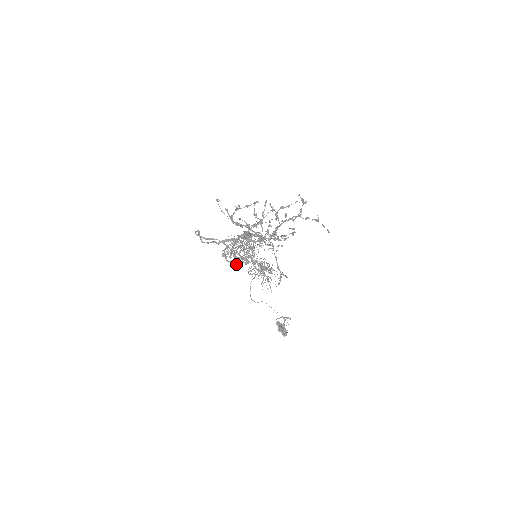
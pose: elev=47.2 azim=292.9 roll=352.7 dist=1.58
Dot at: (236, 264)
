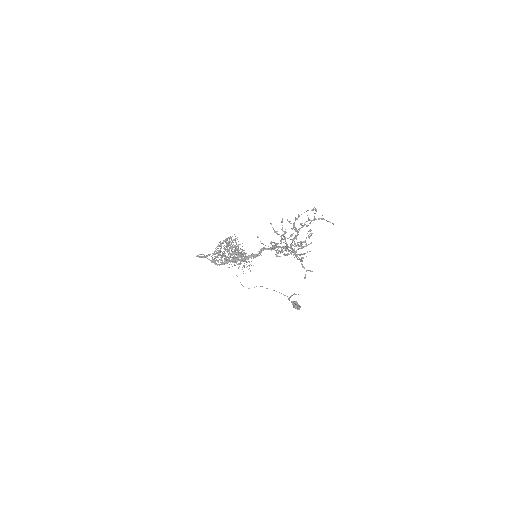
Dot at: (224, 264)
